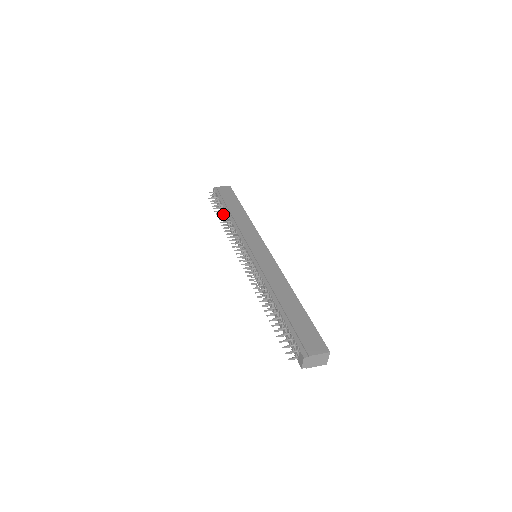
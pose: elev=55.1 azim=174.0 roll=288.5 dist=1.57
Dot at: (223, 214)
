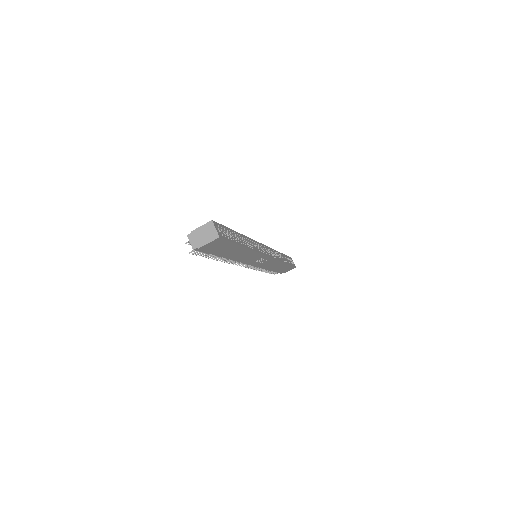
Dot at: occluded
